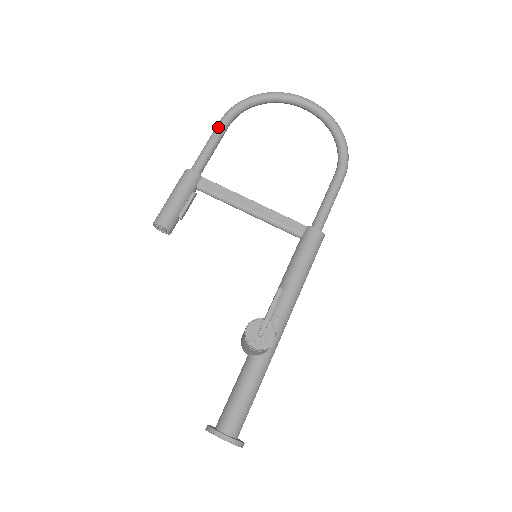
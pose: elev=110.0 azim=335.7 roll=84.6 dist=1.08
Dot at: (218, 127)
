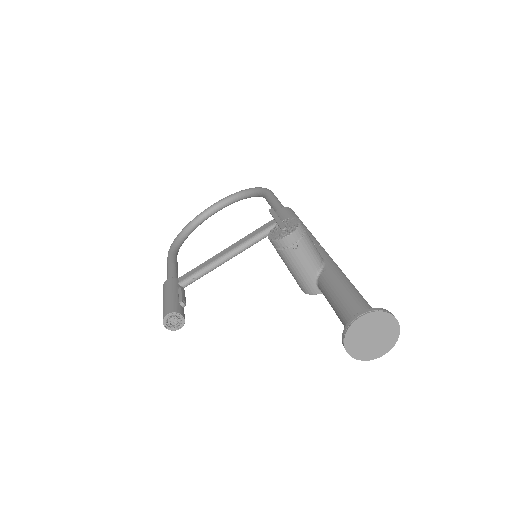
Dot at: (168, 259)
